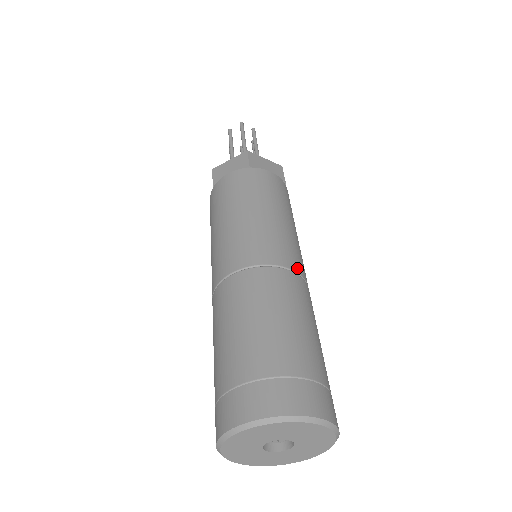
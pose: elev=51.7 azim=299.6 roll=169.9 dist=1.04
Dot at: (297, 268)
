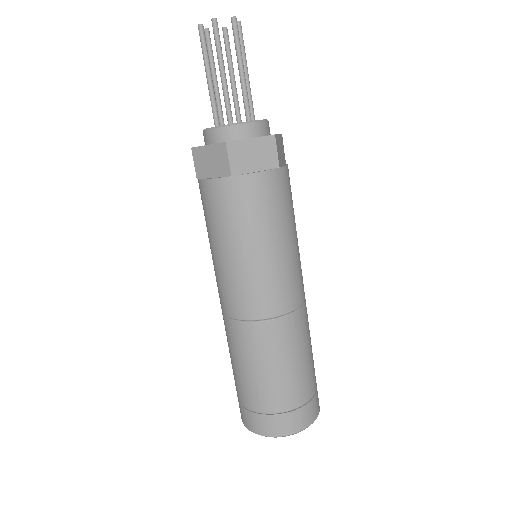
Dot at: (289, 306)
